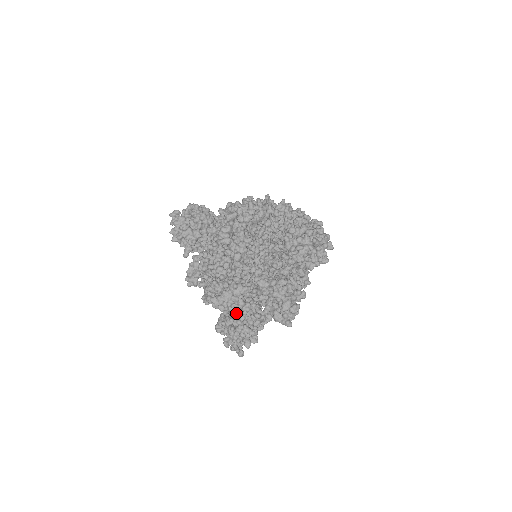
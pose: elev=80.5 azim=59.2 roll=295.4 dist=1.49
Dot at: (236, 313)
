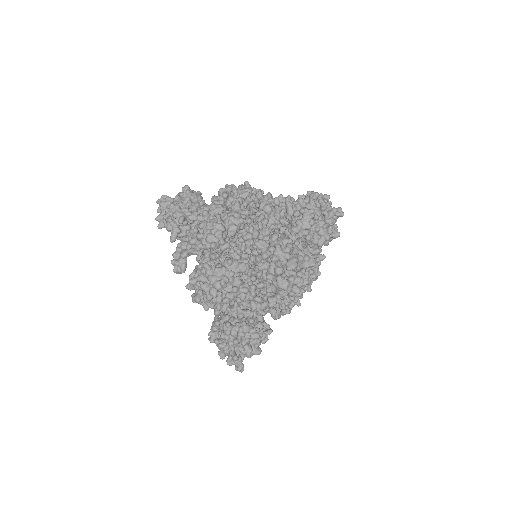
Dot at: (231, 294)
